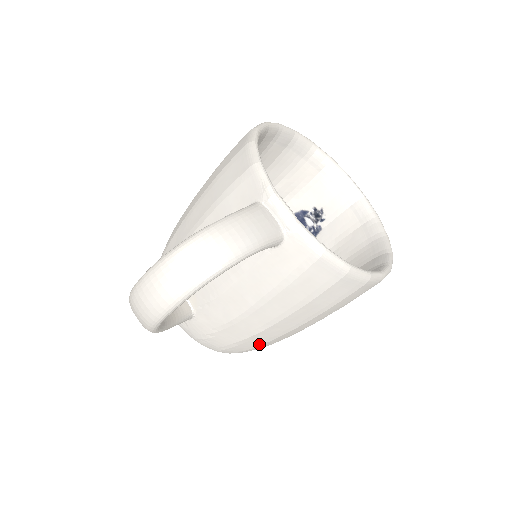
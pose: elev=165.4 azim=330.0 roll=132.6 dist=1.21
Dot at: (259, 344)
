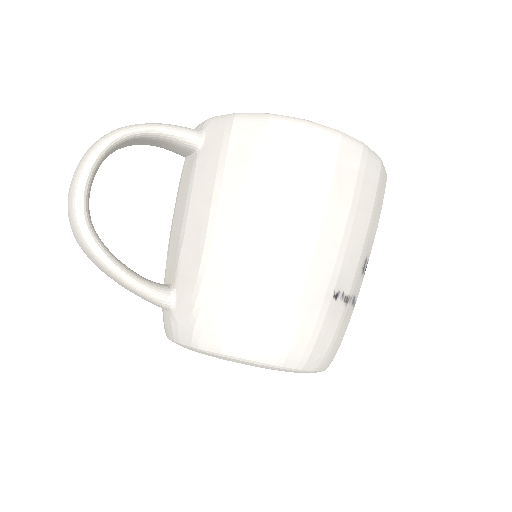
Dot at: (259, 297)
